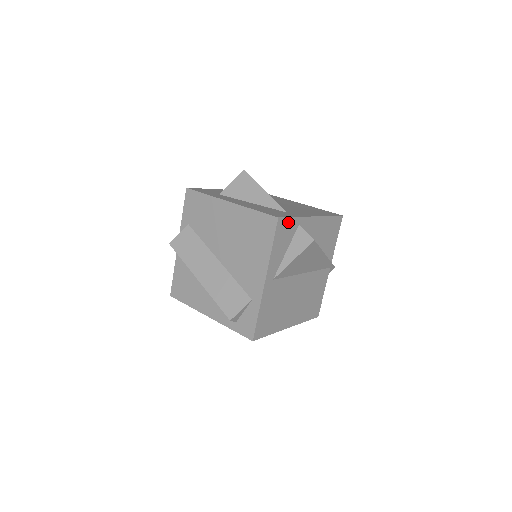
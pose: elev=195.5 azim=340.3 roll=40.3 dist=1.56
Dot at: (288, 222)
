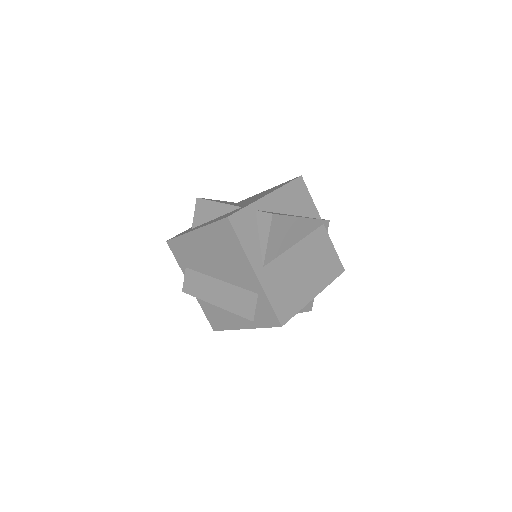
Dot at: (241, 215)
